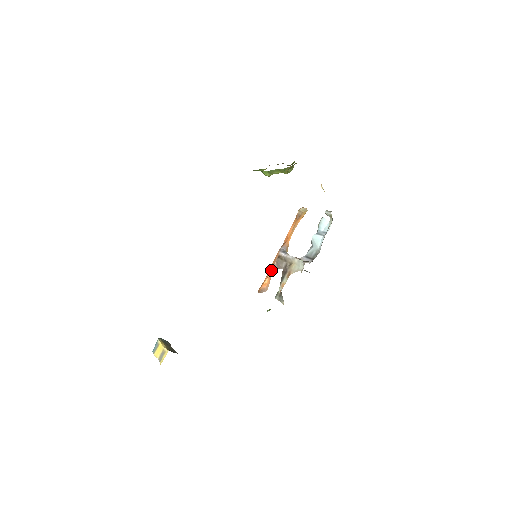
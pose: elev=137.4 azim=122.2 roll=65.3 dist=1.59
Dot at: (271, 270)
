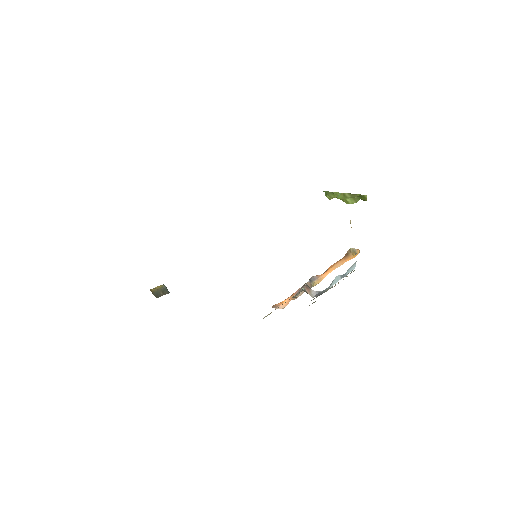
Dot at: (294, 293)
